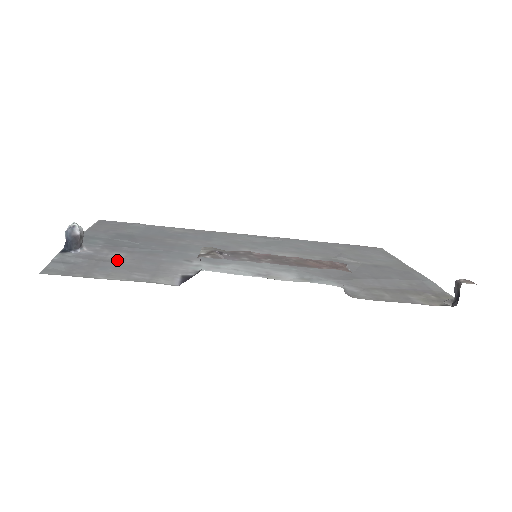
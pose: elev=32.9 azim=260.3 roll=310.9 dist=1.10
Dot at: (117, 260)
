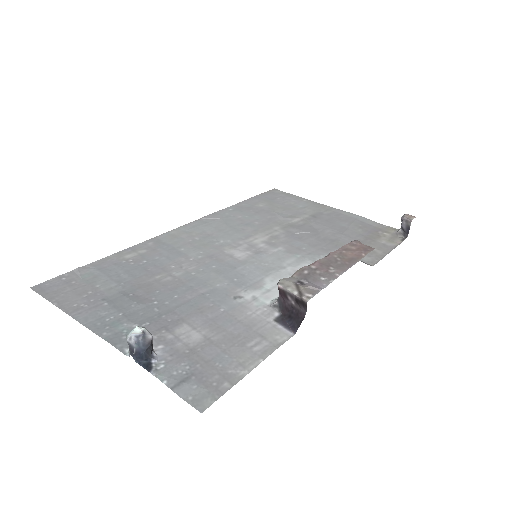
Dot at: (203, 340)
